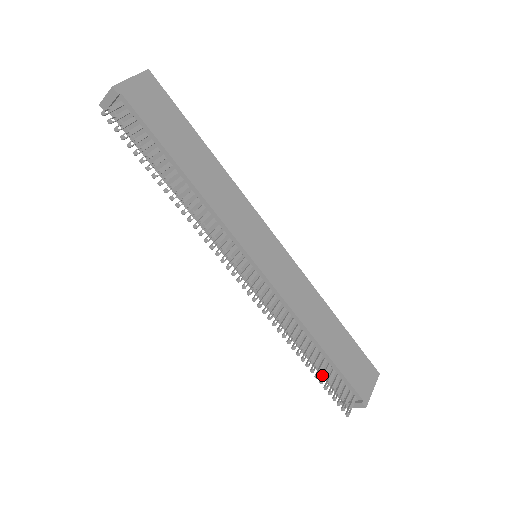
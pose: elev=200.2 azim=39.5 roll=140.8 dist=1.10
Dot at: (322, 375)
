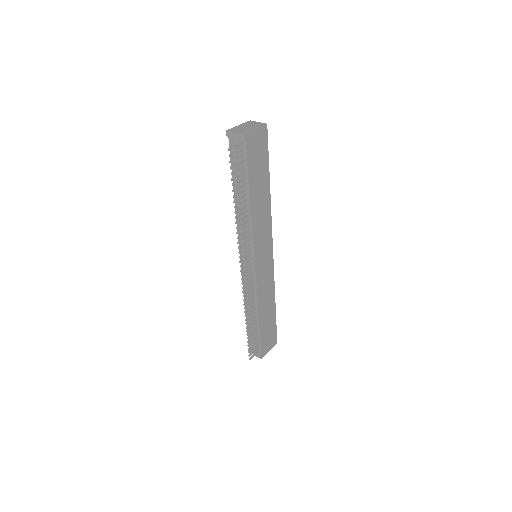
Dot at: (250, 334)
